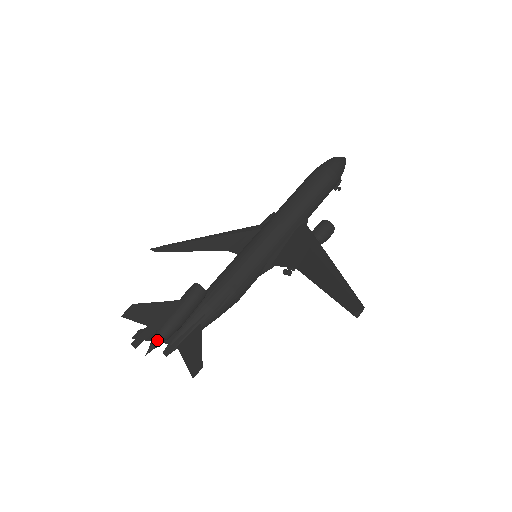
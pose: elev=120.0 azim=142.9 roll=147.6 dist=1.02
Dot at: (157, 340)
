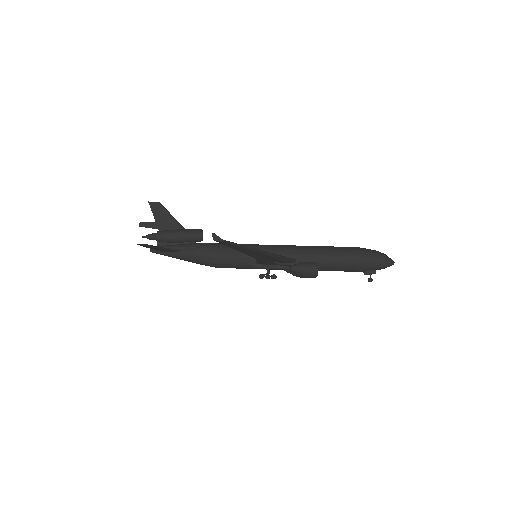
Dot at: (153, 234)
